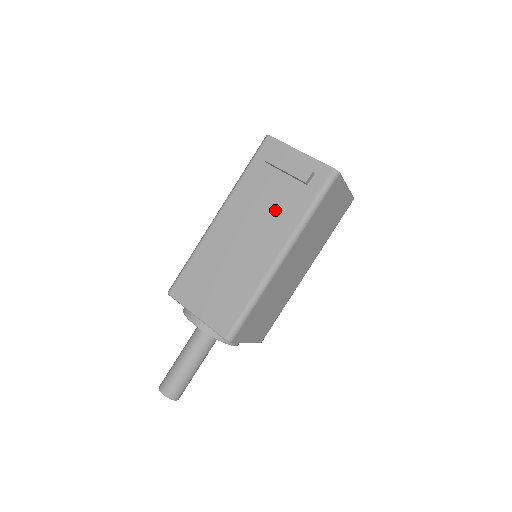
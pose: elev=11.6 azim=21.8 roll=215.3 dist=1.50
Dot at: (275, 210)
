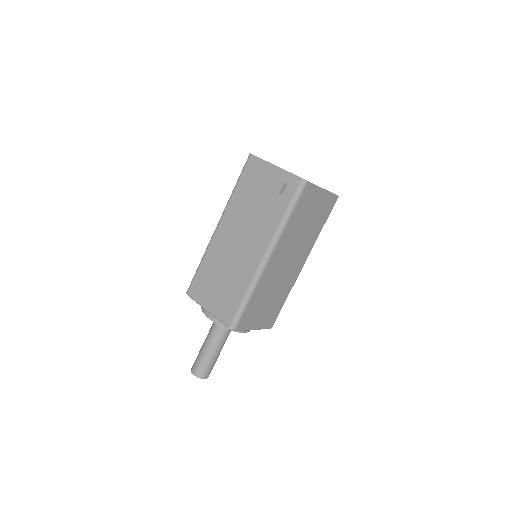
Dot at: (259, 218)
